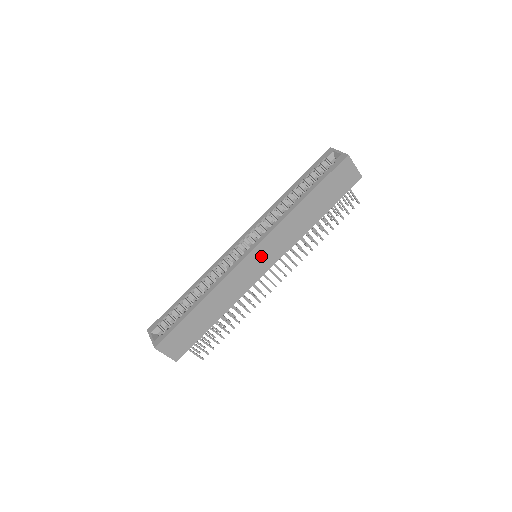
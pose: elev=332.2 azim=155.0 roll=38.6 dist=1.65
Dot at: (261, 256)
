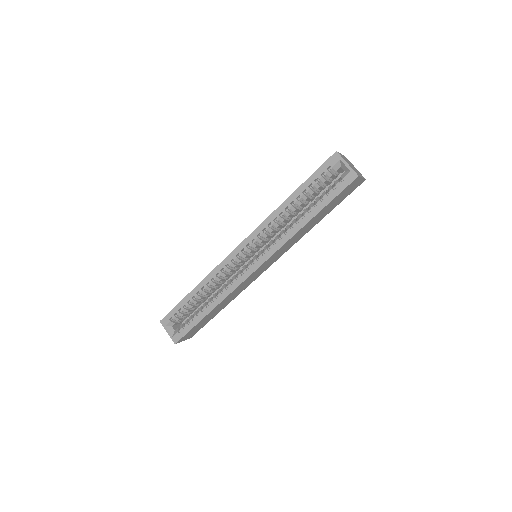
Dot at: (264, 266)
